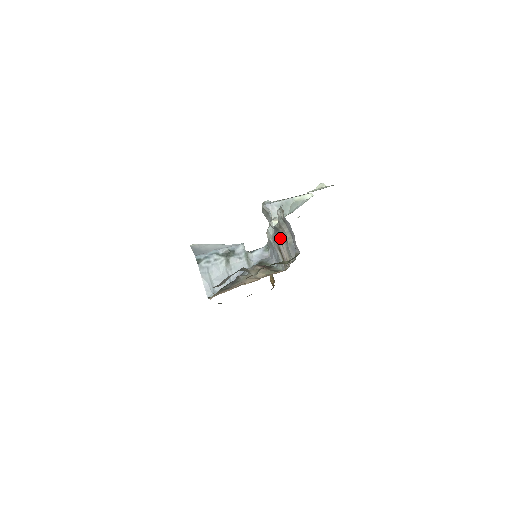
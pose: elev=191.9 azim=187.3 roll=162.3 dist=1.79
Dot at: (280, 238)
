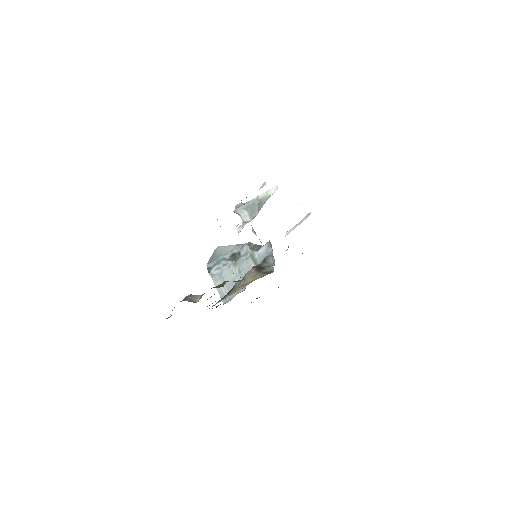
Dot at: occluded
